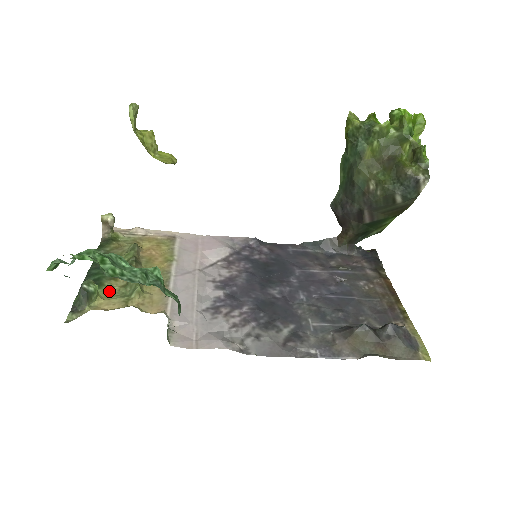
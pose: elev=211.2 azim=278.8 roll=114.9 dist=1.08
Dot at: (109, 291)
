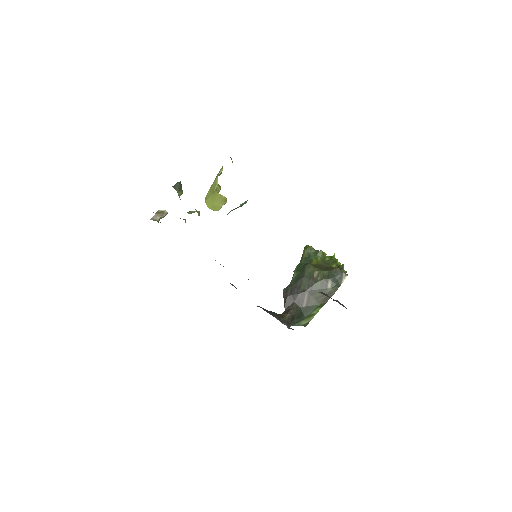
Dot at: occluded
